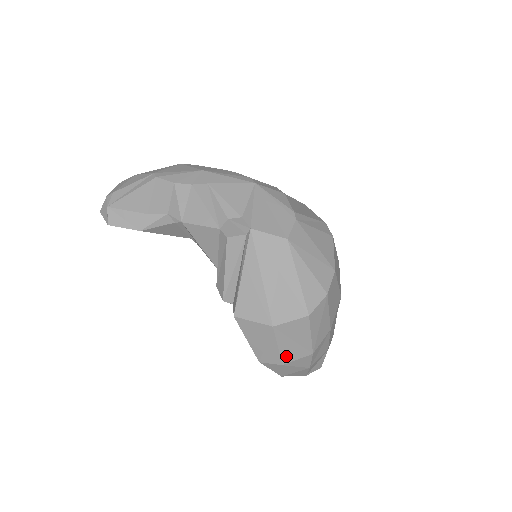
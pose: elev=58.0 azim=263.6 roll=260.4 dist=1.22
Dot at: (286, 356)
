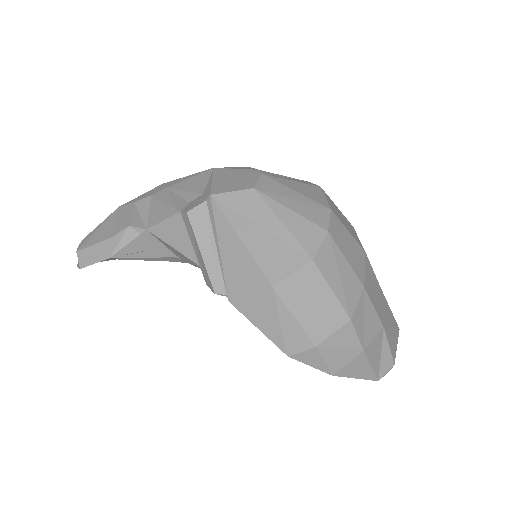
Dot at: (314, 331)
